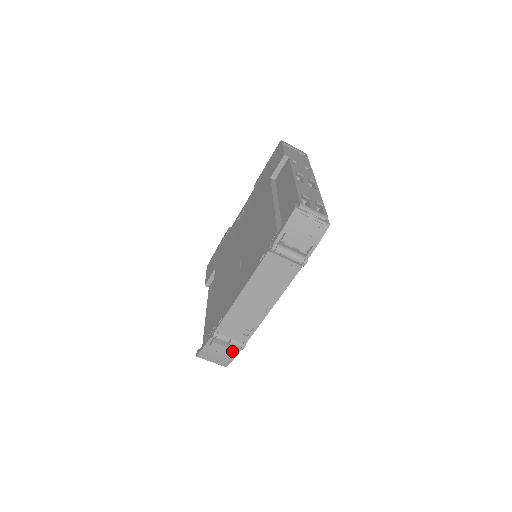
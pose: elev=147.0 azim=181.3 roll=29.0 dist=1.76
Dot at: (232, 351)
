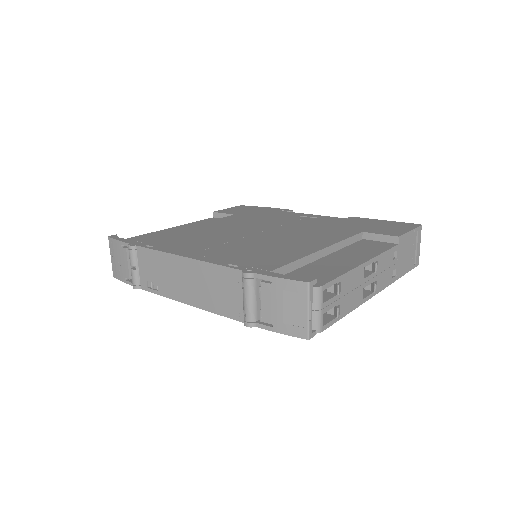
Dot at: (128, 276)
